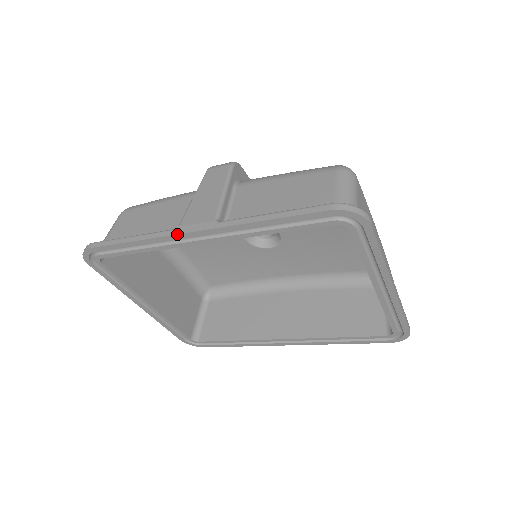
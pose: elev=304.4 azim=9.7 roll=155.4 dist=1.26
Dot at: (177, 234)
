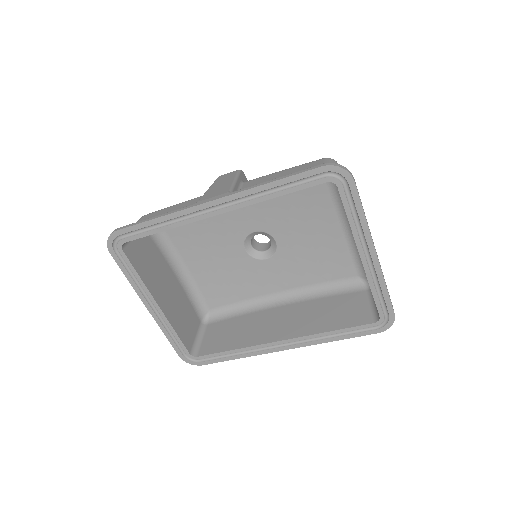
Dot at: (196, 205)
